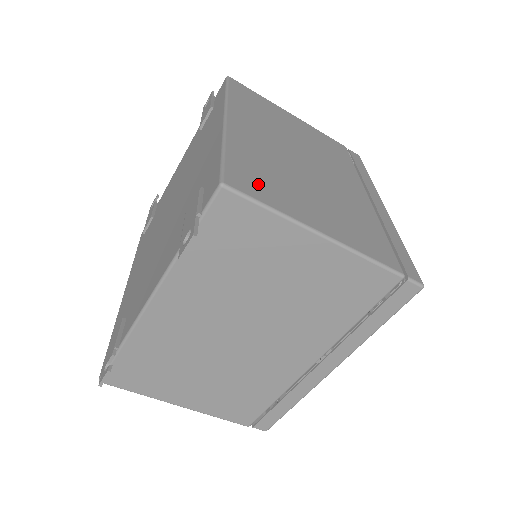
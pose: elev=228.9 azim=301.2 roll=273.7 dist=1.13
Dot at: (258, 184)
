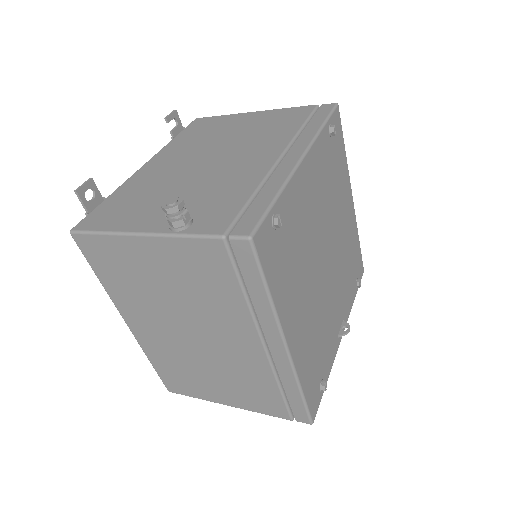
Dot at: (180, 384)
